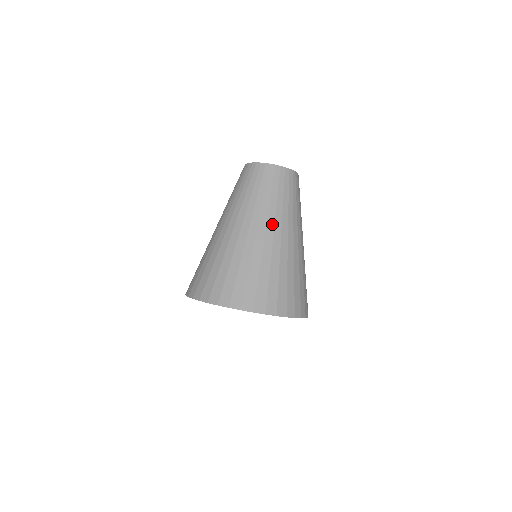
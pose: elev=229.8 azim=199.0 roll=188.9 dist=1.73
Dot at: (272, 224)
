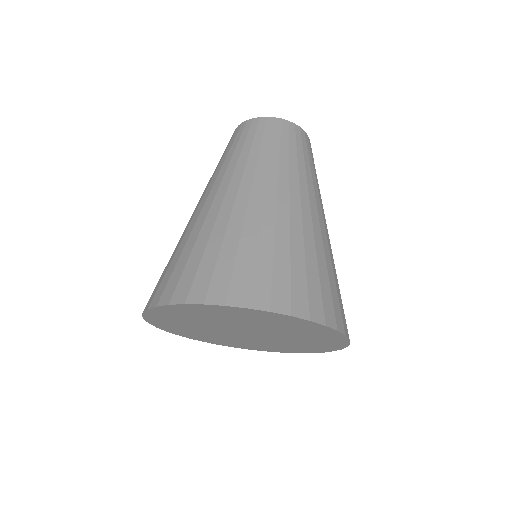
Dot at: (210, 189)
